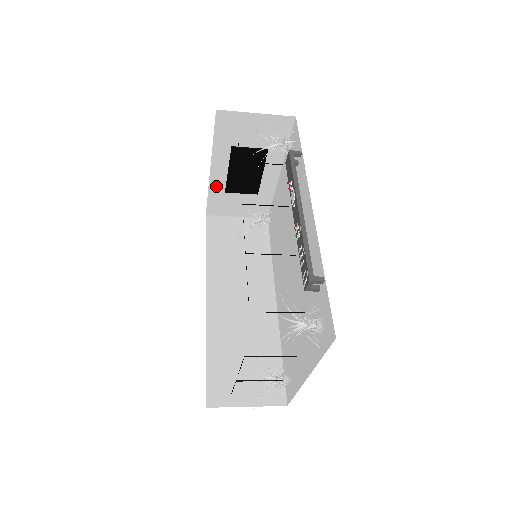
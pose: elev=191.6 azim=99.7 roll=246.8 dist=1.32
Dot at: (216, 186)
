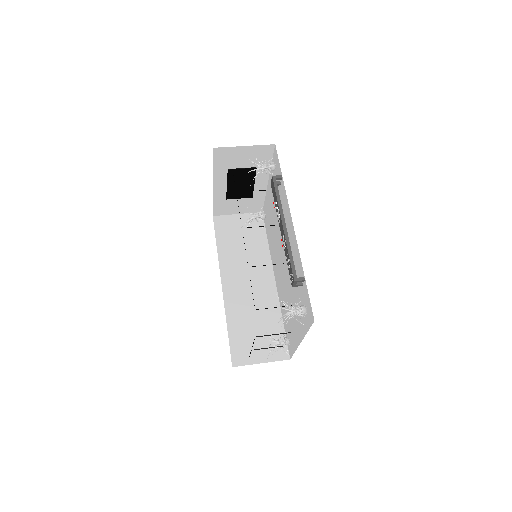
Dot at: (219, 196)
